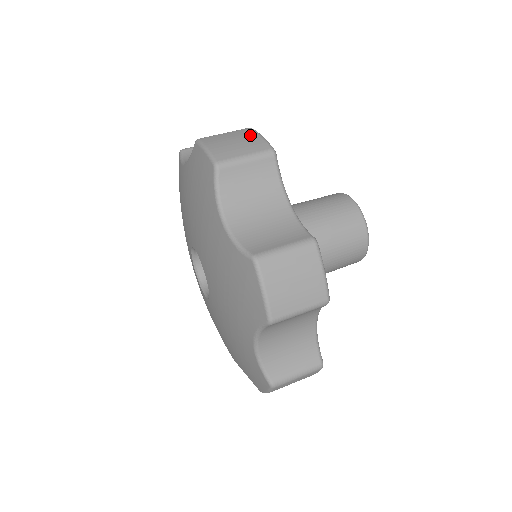
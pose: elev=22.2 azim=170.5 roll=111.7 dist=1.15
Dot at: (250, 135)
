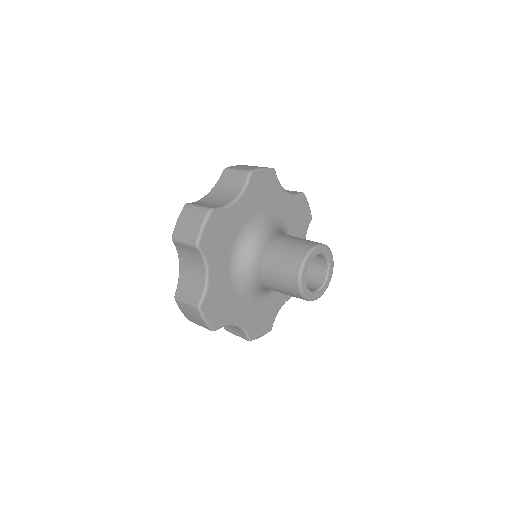
Dot at: (198, 222)
